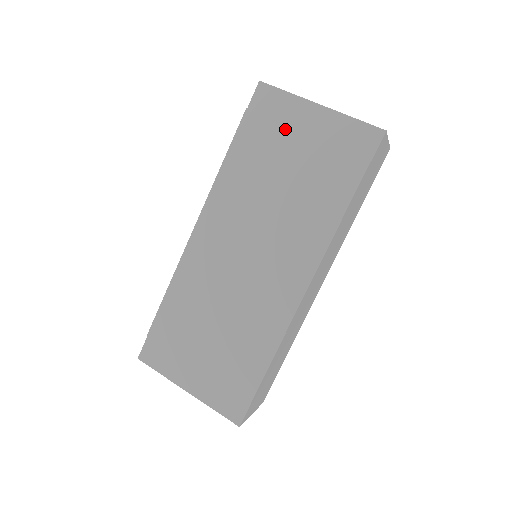
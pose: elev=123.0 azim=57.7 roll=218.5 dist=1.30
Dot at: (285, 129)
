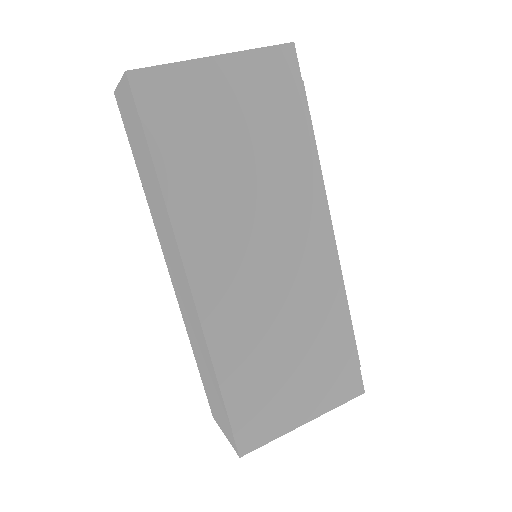
Dot at: (202, 107)
